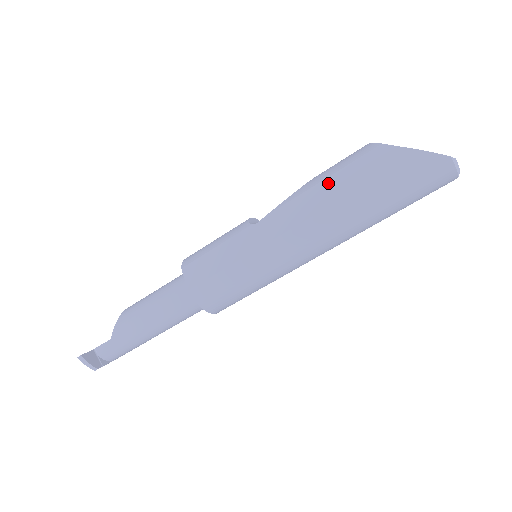
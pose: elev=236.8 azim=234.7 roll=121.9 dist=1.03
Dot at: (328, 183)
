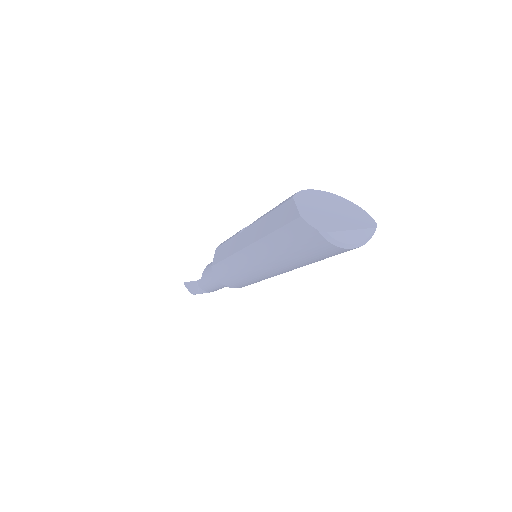
Dot at: (266, 219)
